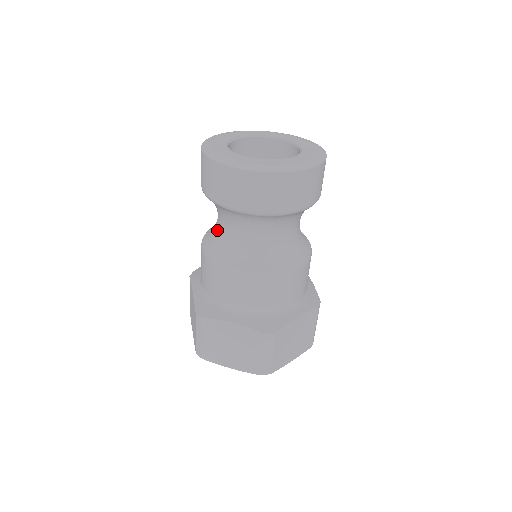
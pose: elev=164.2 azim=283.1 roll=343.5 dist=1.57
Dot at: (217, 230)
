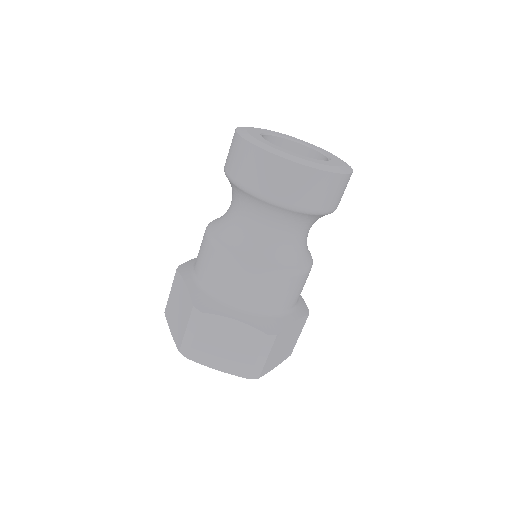
Dot at: (230, 222)
